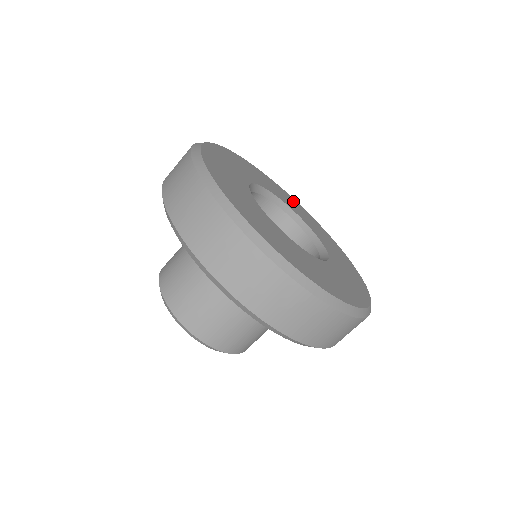
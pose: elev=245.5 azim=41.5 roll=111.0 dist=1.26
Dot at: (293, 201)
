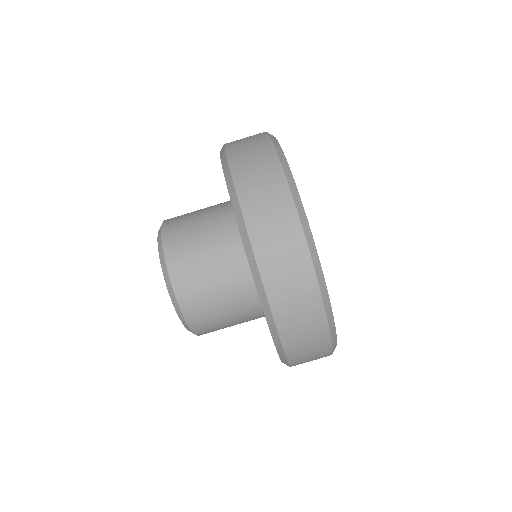
Dot at: occluded
